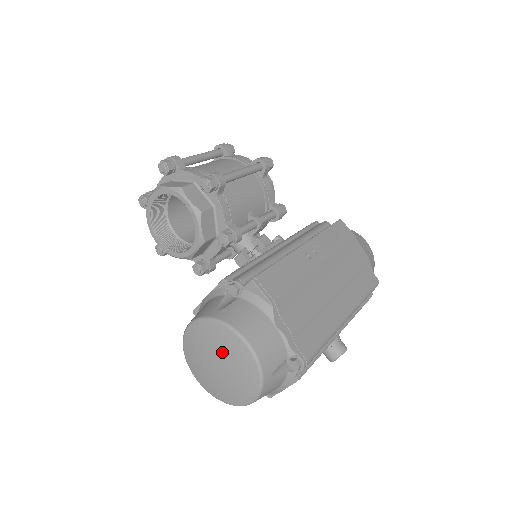
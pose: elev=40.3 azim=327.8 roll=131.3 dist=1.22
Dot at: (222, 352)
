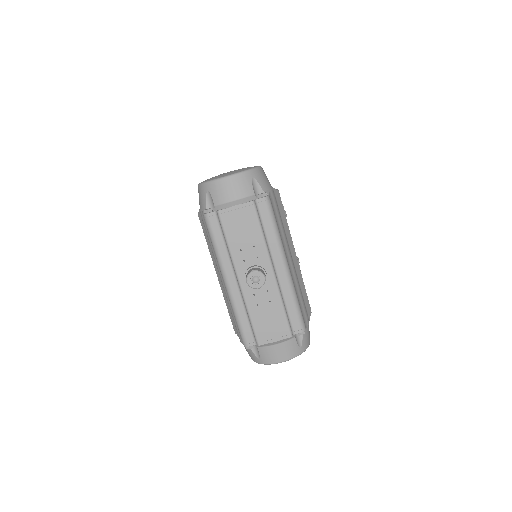
Dot at: occluded
